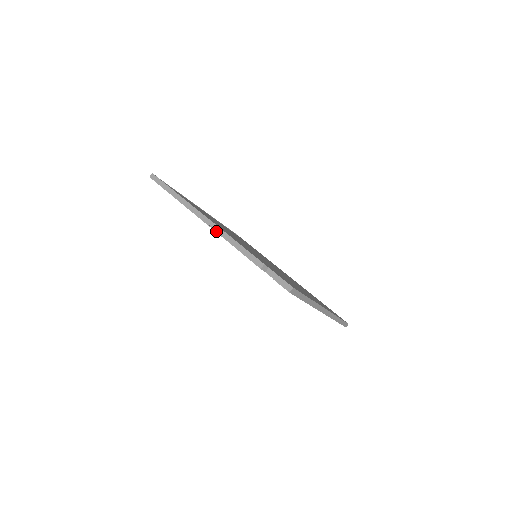
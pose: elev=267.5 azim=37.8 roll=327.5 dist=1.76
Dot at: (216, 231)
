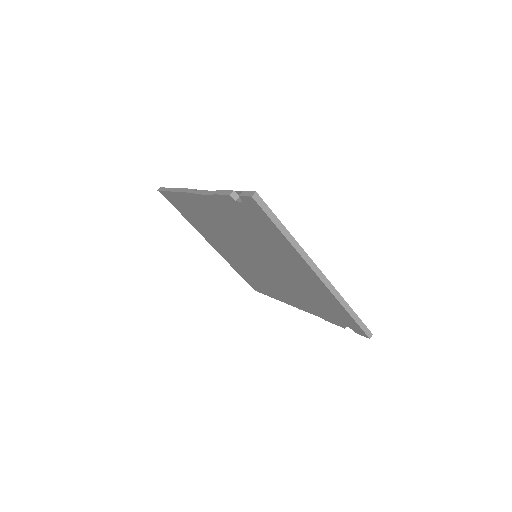
Dot at: (198, 193)
